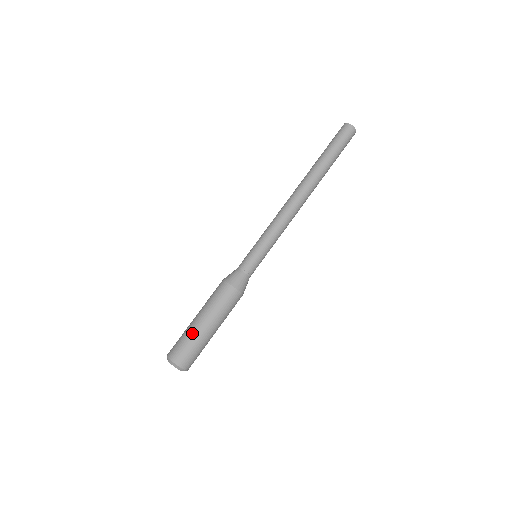
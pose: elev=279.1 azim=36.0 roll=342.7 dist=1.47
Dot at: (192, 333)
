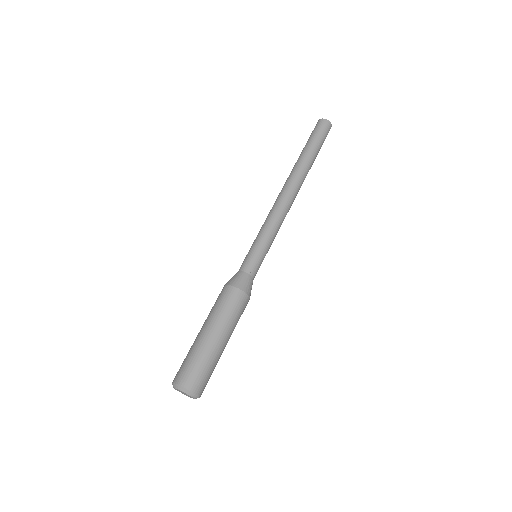
Dot at: (195, 346)
